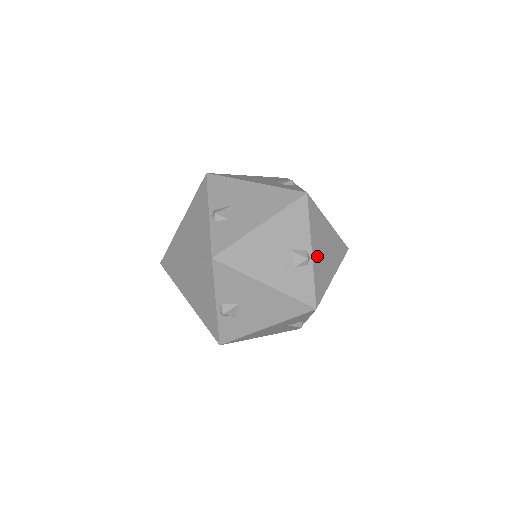
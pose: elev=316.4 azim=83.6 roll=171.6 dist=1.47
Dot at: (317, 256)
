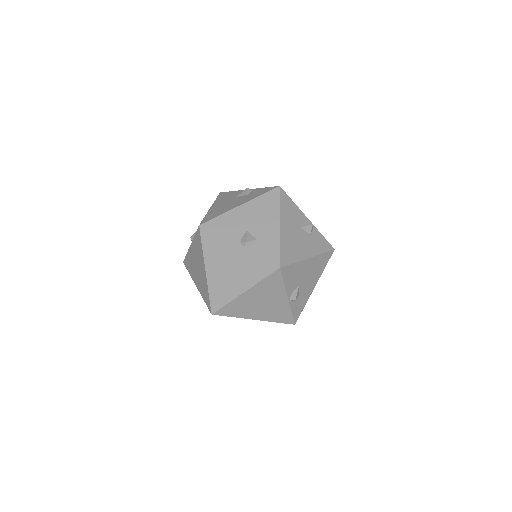
Dot at: occluded
